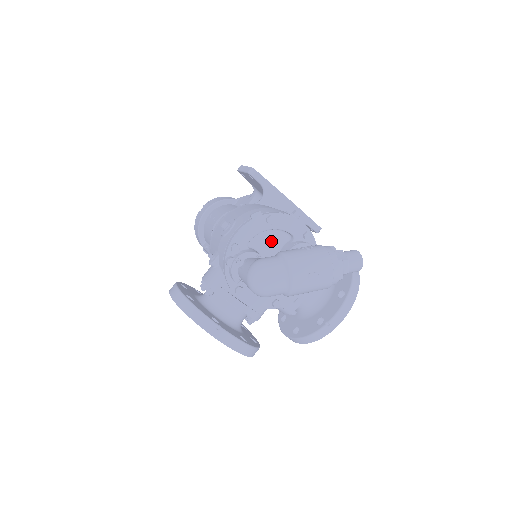
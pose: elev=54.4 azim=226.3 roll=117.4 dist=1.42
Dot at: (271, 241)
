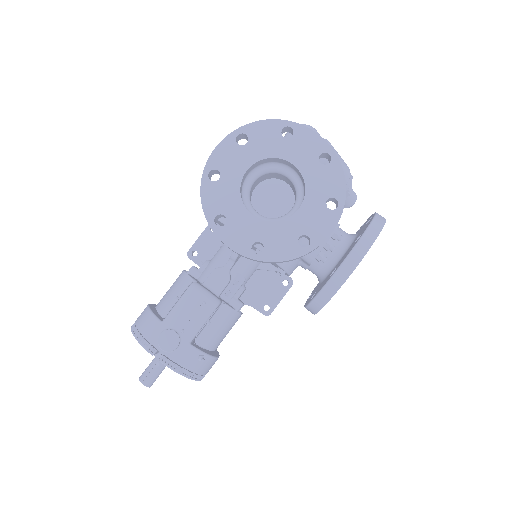
Dot at: occluded
